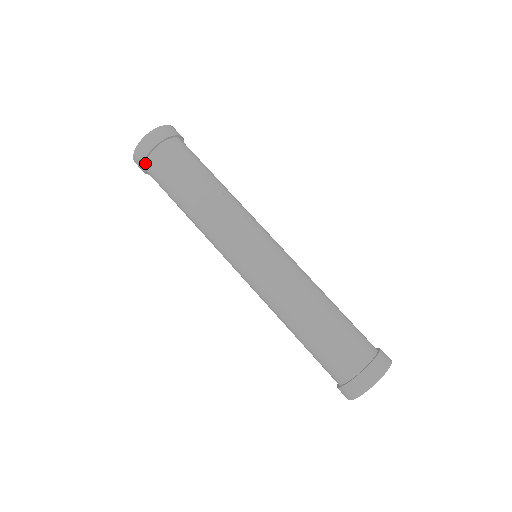
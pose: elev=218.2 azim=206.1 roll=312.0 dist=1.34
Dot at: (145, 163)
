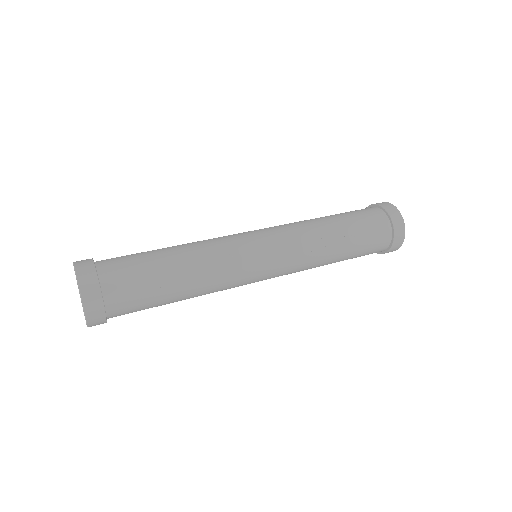
Dot at: occluded
